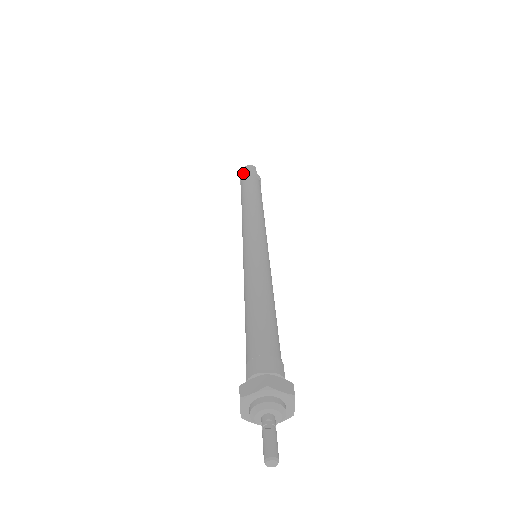
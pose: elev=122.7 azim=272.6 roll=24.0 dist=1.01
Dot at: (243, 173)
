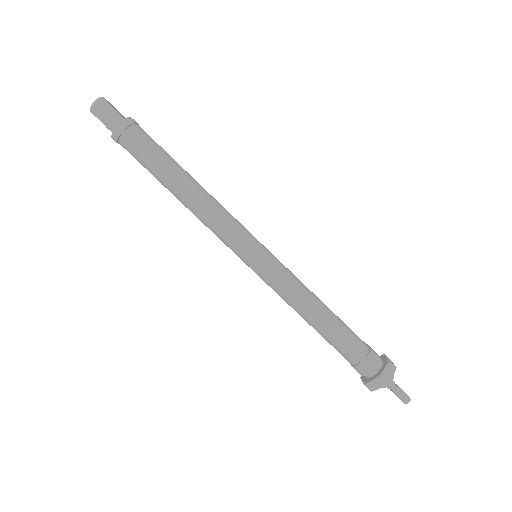
Dot at: occluded
